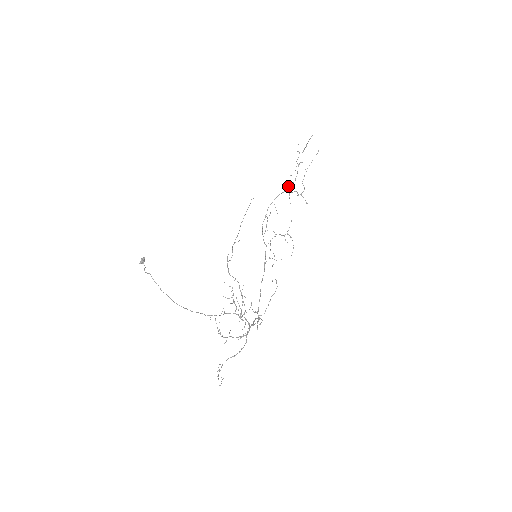
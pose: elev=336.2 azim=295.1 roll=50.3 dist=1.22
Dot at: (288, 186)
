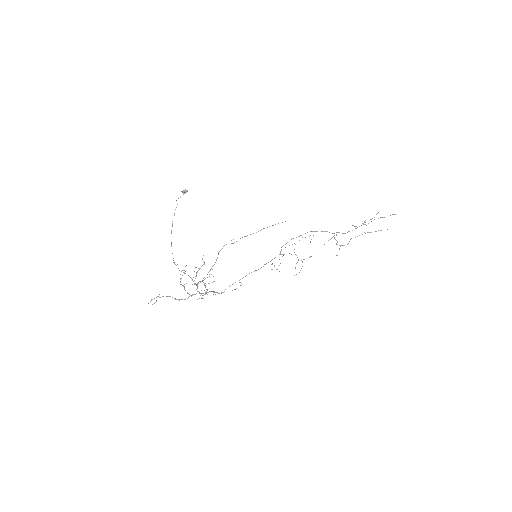
Dot at: (337, 232)
